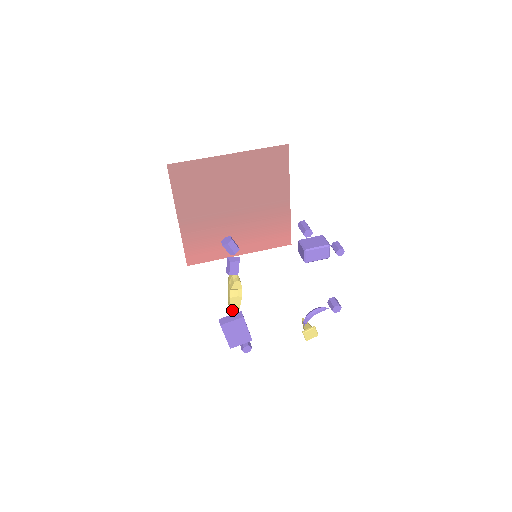
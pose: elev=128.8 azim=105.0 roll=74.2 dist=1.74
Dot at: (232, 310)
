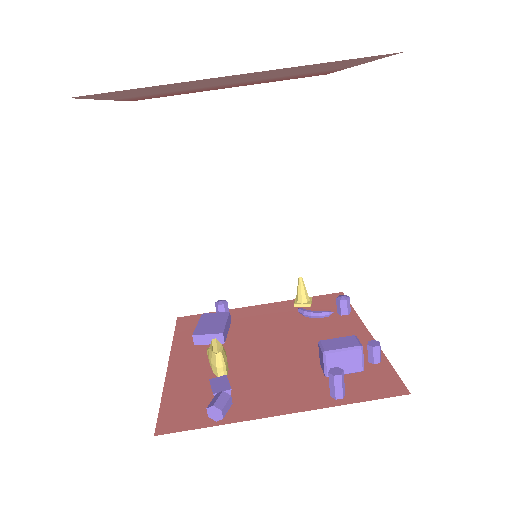
Dot at: occluded
